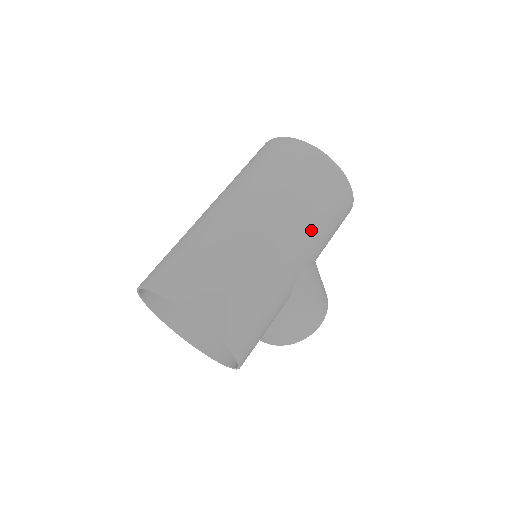
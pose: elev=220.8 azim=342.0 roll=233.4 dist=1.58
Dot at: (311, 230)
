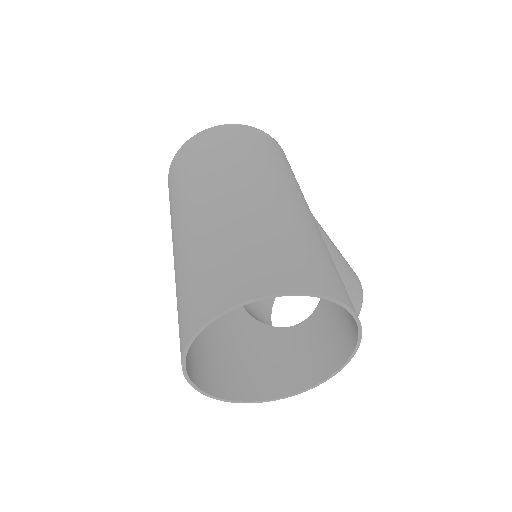
Dot at: (287, 177)
